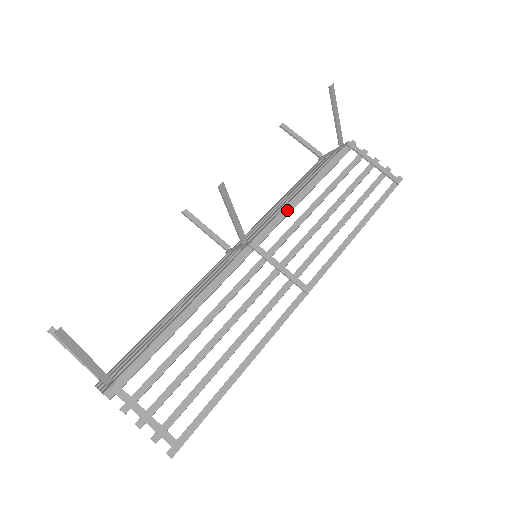
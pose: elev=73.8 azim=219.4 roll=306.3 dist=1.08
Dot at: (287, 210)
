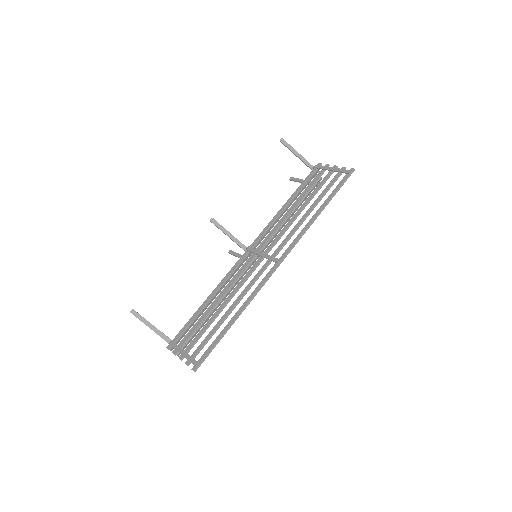
Dot at: (271, 222)
